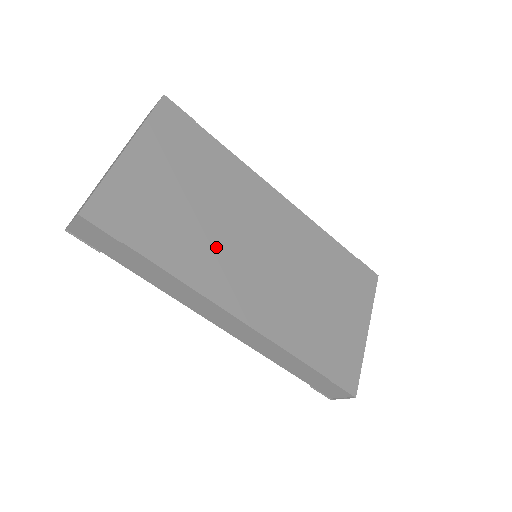
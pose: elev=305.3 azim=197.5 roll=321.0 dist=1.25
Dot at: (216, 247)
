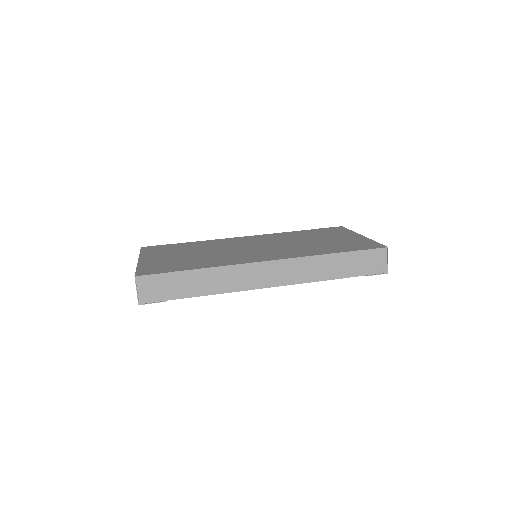
Dot at: (224, 256)
